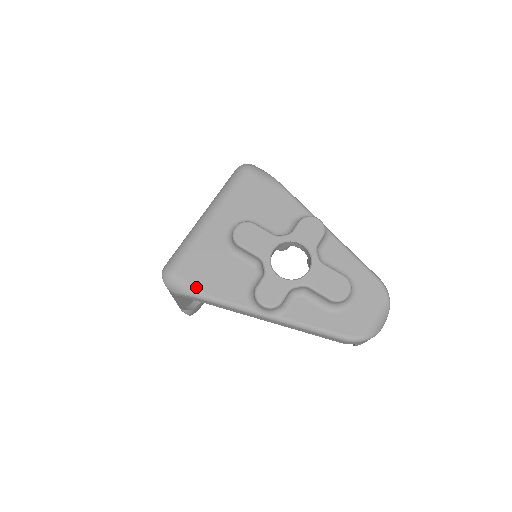
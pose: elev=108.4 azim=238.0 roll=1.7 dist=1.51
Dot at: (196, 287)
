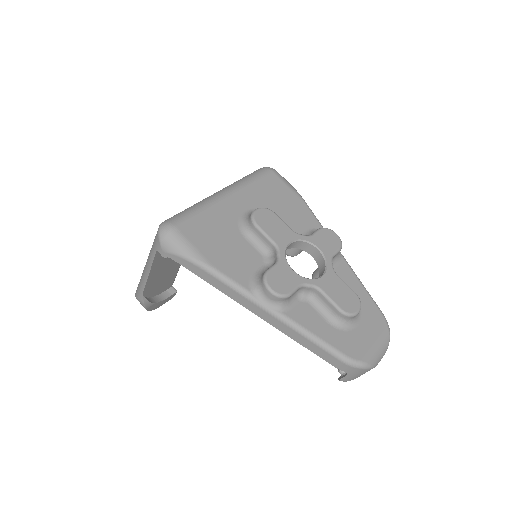
Dot at: (197, 251)
